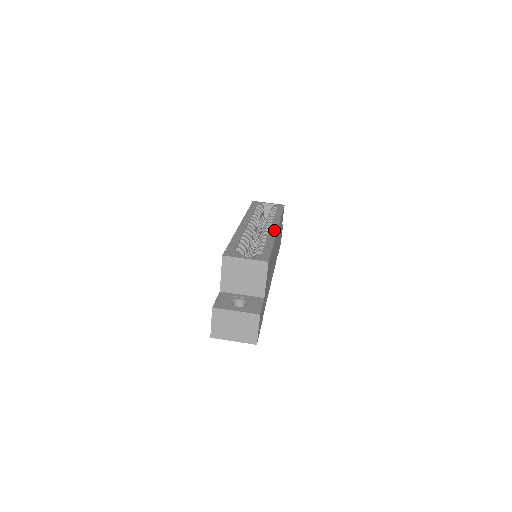
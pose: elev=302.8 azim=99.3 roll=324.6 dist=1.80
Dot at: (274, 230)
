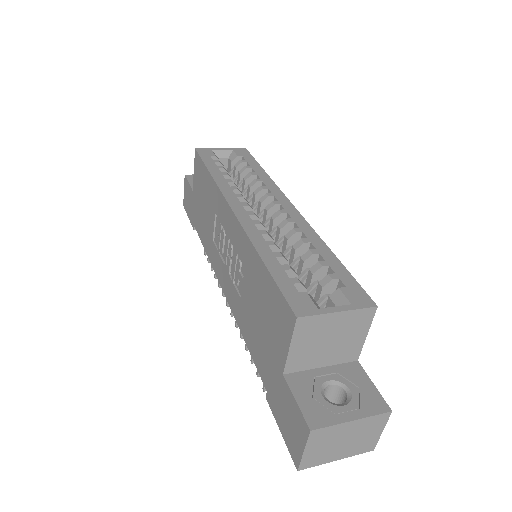
Dot at: (296, 213)
